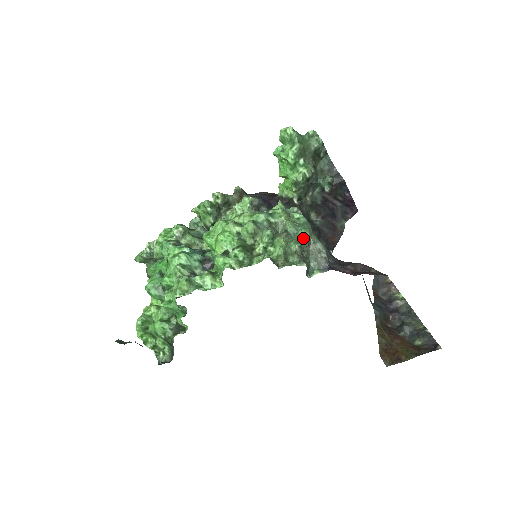
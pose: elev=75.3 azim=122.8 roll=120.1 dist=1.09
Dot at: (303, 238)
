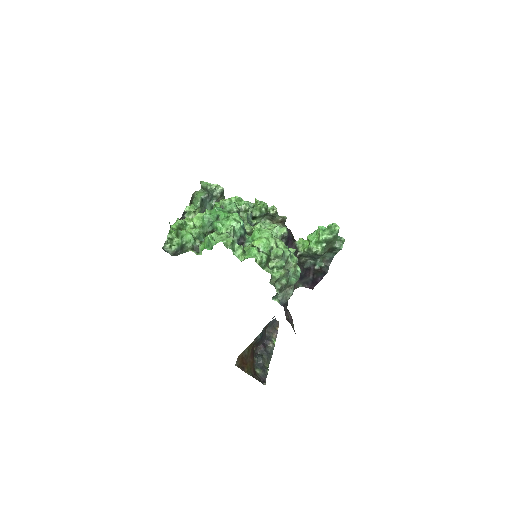
Dot at: (290, 282)
